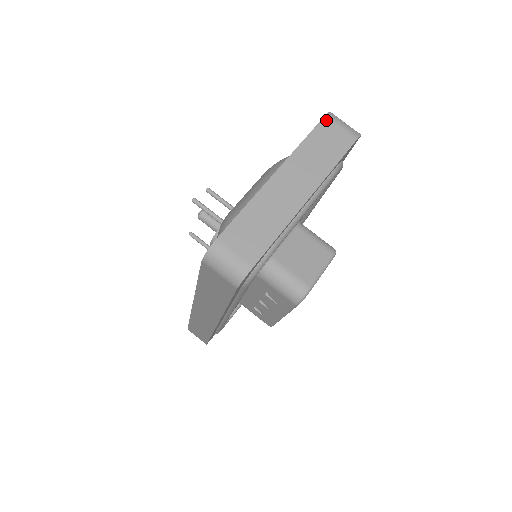
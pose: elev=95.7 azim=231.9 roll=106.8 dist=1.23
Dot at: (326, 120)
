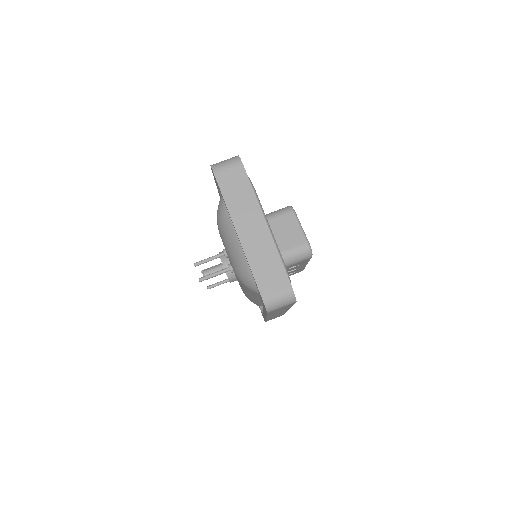
Dot at: (217, 175)
